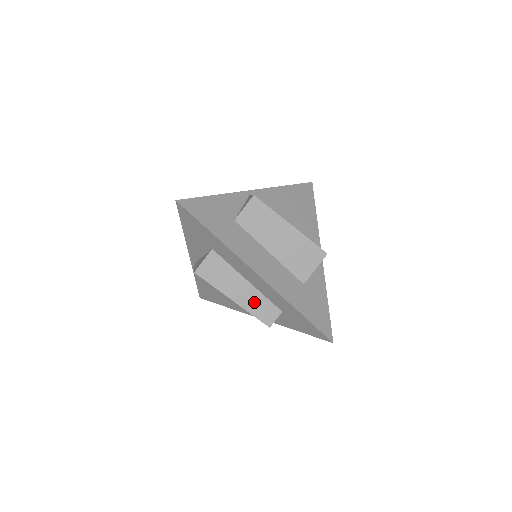
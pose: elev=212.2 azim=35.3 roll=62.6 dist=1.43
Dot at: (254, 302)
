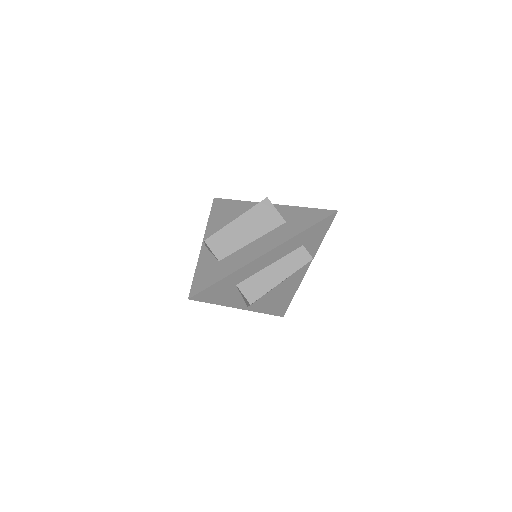
Dot at: (288, 265)
